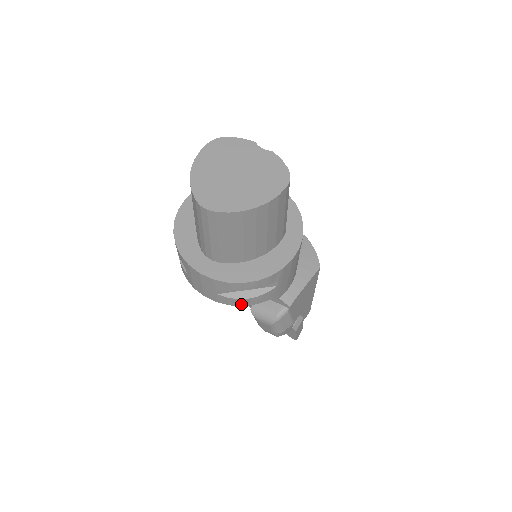
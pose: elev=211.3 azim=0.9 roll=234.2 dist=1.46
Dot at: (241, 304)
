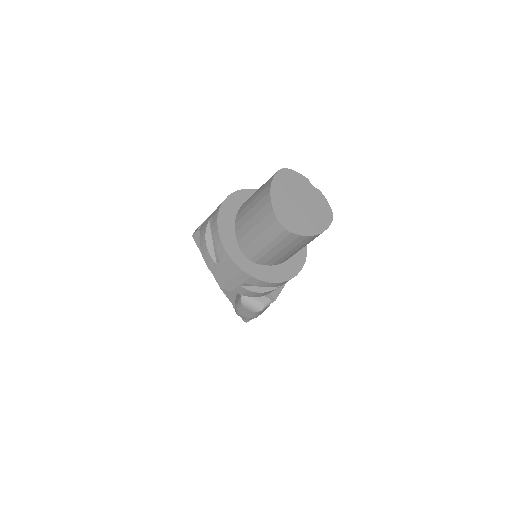
Dot at: (251, 295)
